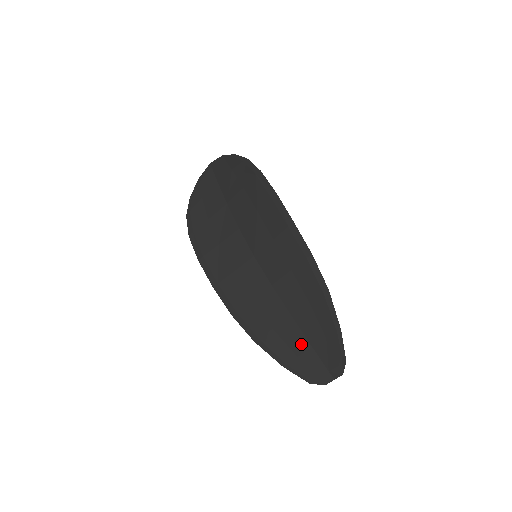
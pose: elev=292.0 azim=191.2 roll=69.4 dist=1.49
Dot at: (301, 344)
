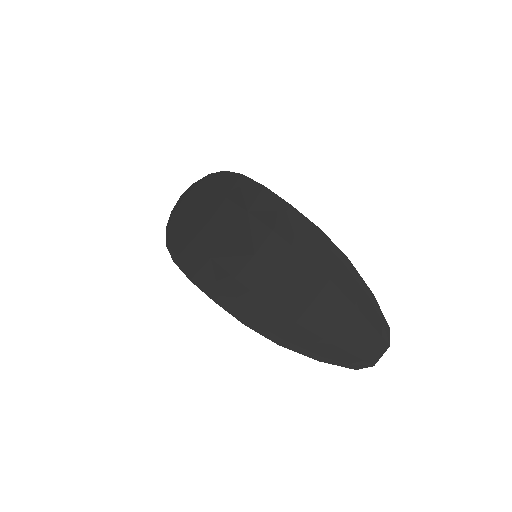
Dot at: (333, 328)
